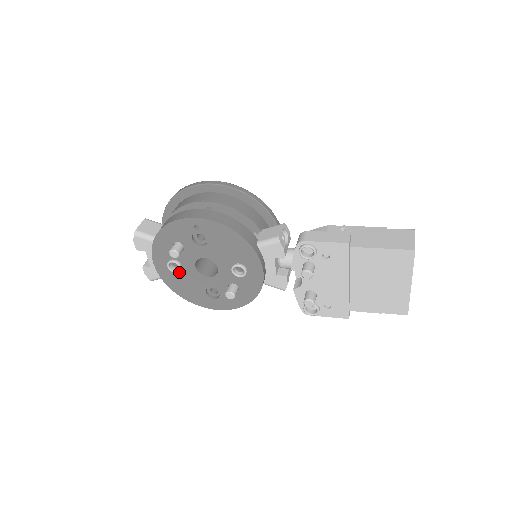
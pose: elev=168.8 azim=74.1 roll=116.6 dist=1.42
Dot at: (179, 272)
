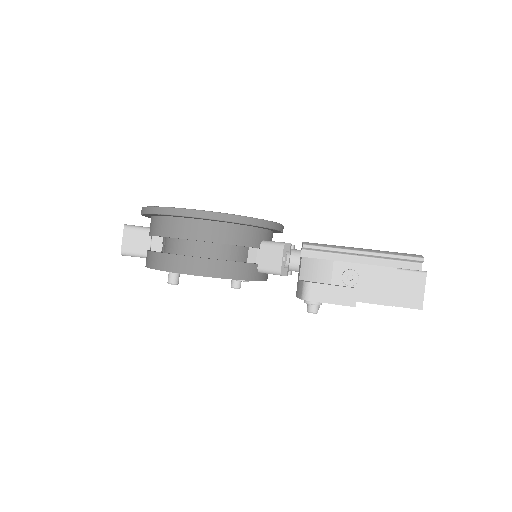
Dot at: occluded
